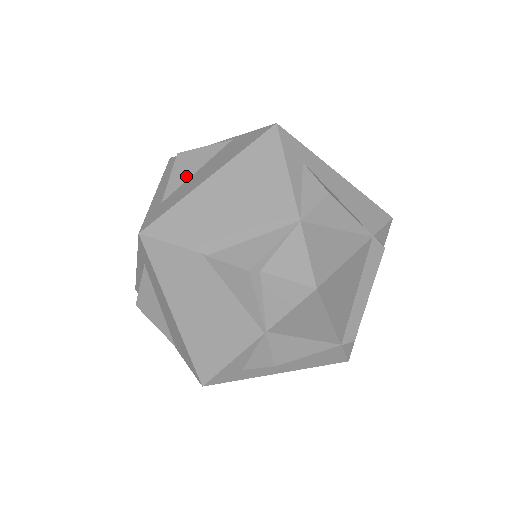
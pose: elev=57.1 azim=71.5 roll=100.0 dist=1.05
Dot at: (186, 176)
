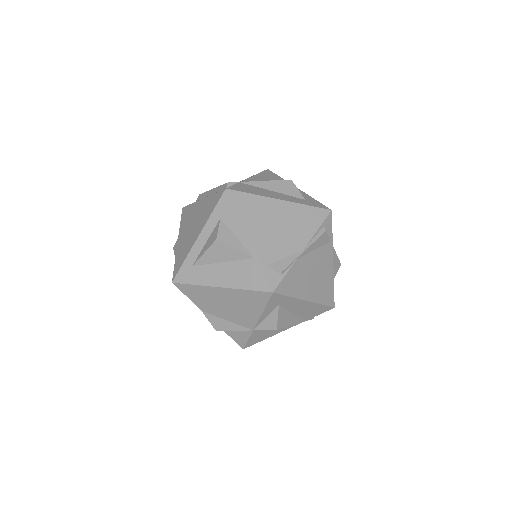
Dot at: (213, 261)
